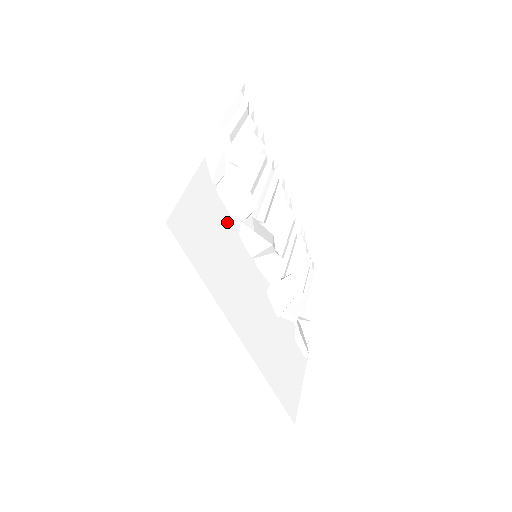
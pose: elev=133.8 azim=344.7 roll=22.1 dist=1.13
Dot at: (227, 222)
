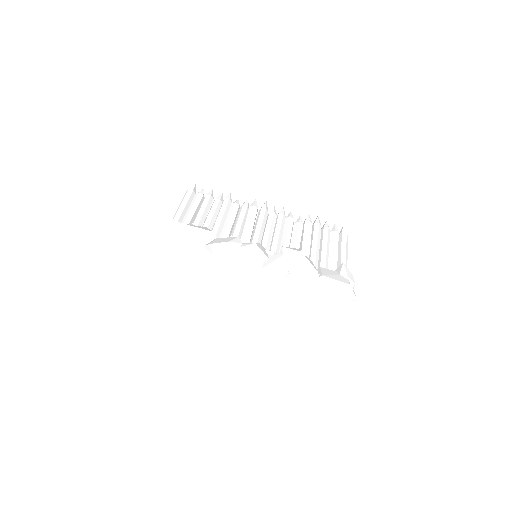
Dot at: (194, 252)
